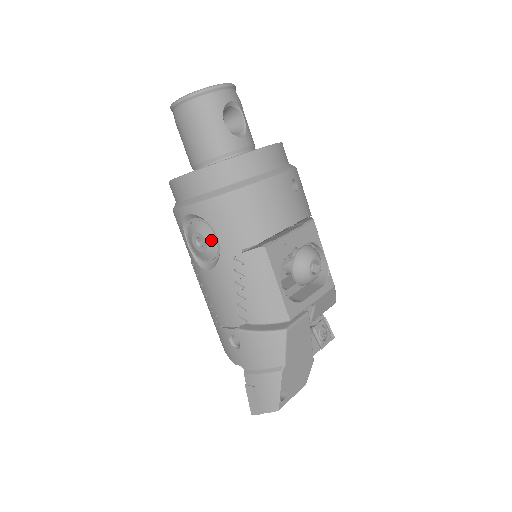
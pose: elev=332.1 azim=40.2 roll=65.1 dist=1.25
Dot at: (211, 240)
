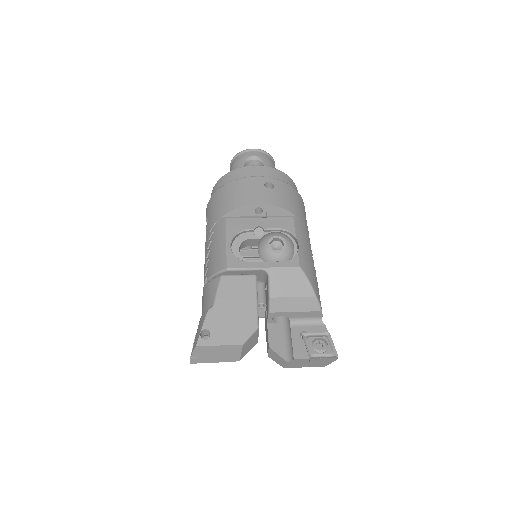
Dot at: occluded
